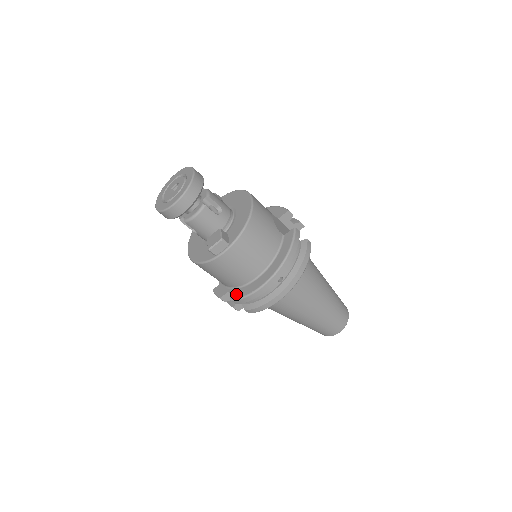
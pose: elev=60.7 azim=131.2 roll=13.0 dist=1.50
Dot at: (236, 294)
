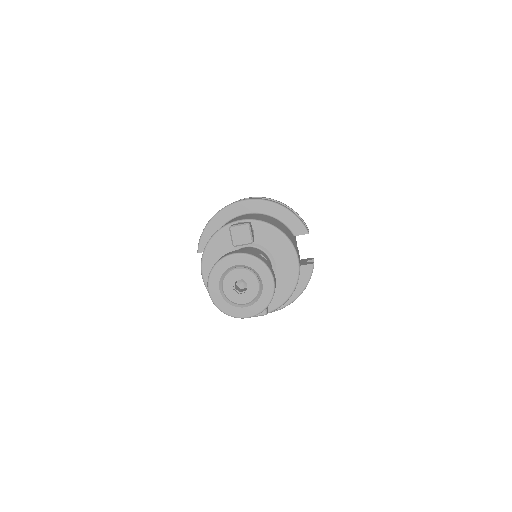
Dot at: occluded
